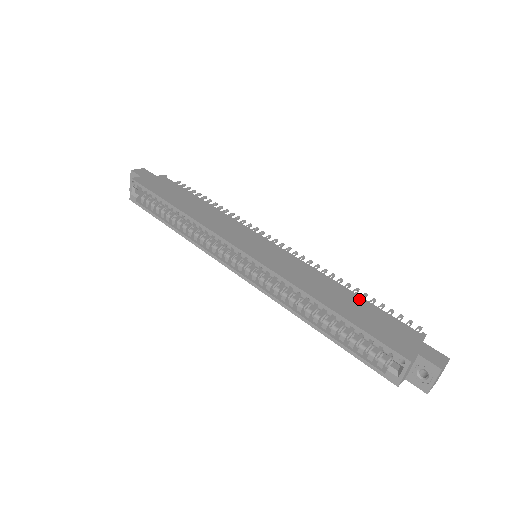
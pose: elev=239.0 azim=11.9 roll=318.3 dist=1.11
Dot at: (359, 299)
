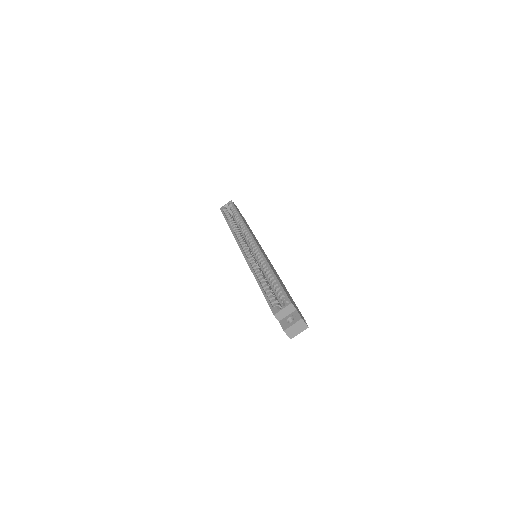
Dot at: (288, 292)
